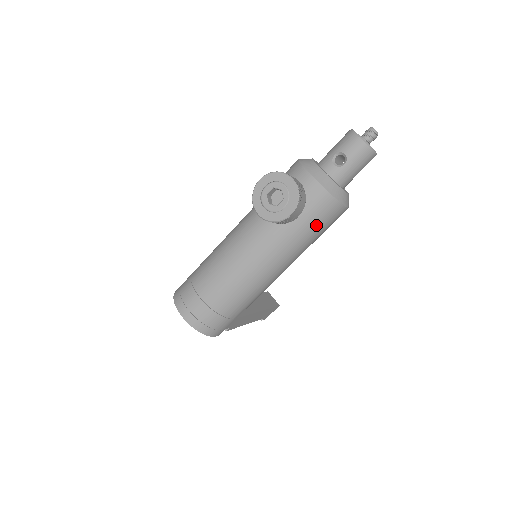
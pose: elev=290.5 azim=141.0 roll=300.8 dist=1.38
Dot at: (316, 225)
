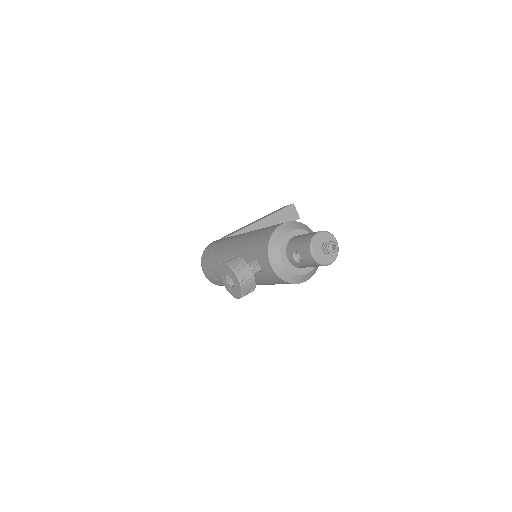
Dot at: occluded
